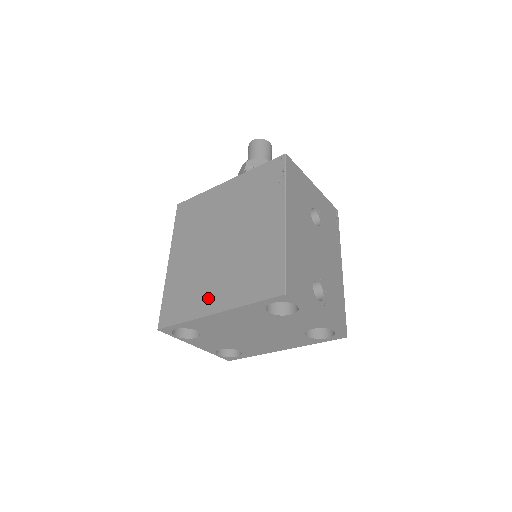
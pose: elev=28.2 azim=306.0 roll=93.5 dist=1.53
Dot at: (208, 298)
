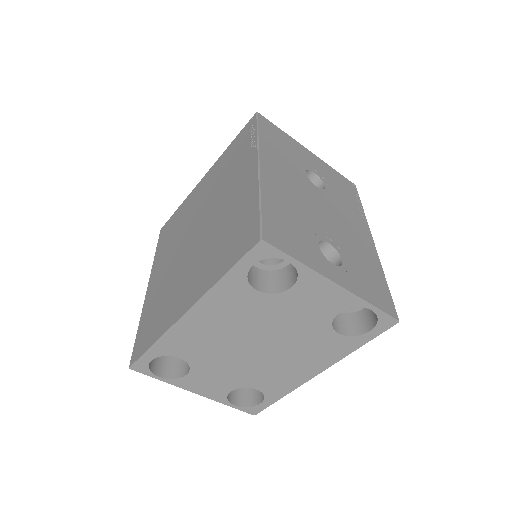
Dot at: (179, 300)
